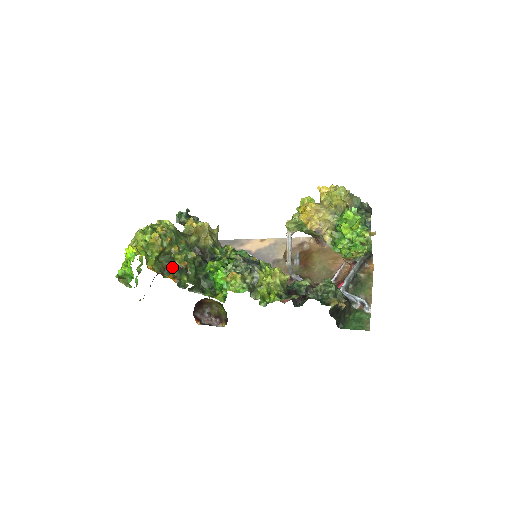
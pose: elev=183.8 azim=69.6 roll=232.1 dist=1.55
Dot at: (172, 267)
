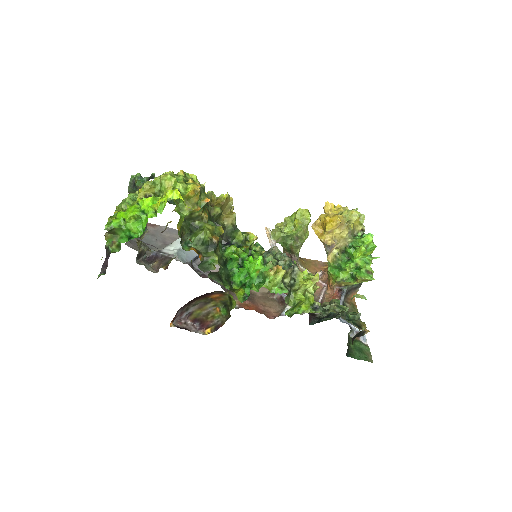
Dot at: (197, 238)
